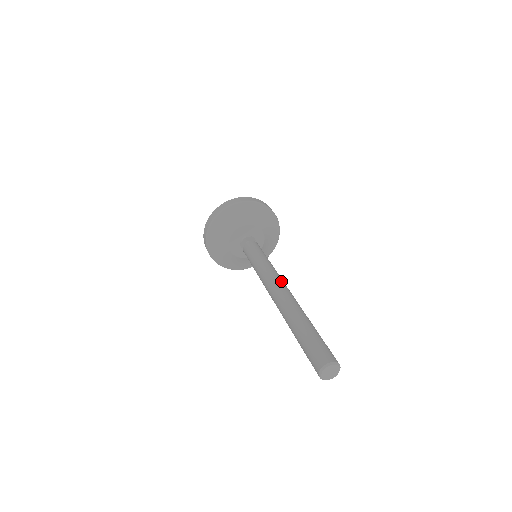
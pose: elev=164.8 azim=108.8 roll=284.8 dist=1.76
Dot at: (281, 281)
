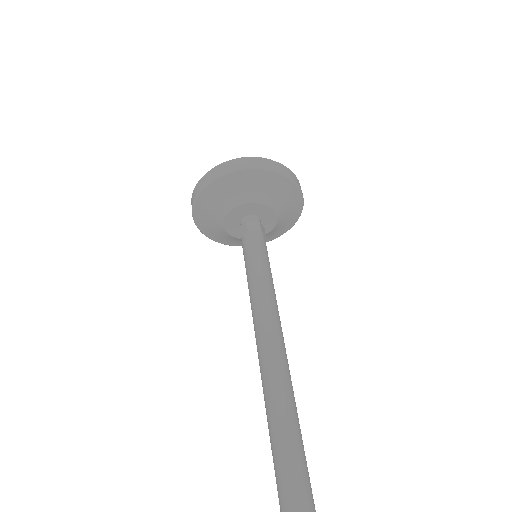
Dot at: (275, 328)
